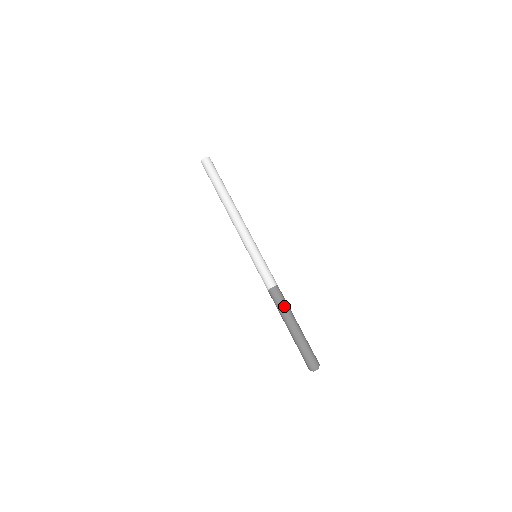
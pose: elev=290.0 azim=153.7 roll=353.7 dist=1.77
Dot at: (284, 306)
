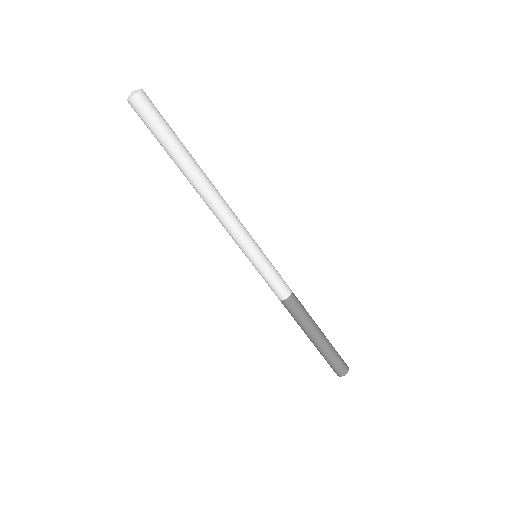
Dot at: (305, 318)
